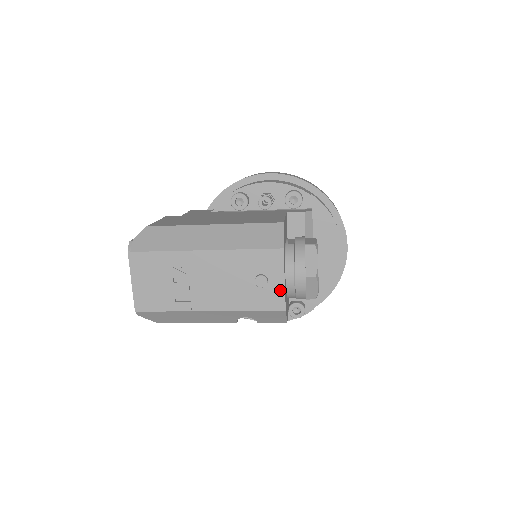
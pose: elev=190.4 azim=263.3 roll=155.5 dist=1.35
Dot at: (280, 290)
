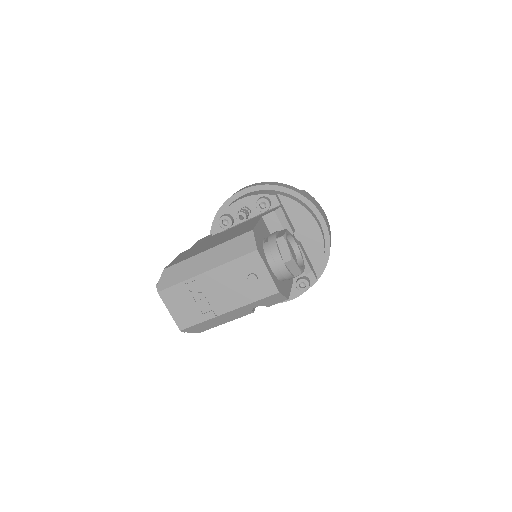
Dot at: (269, 279)
